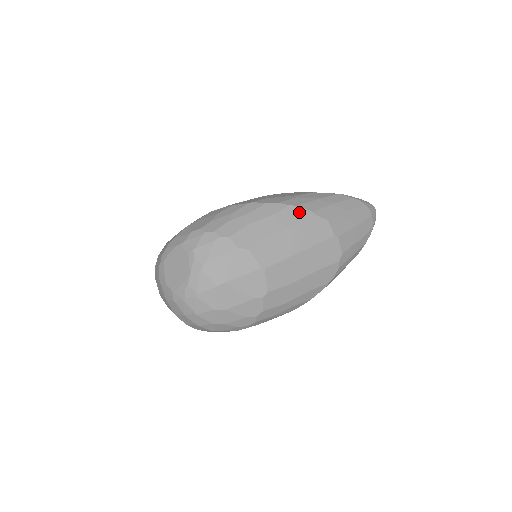
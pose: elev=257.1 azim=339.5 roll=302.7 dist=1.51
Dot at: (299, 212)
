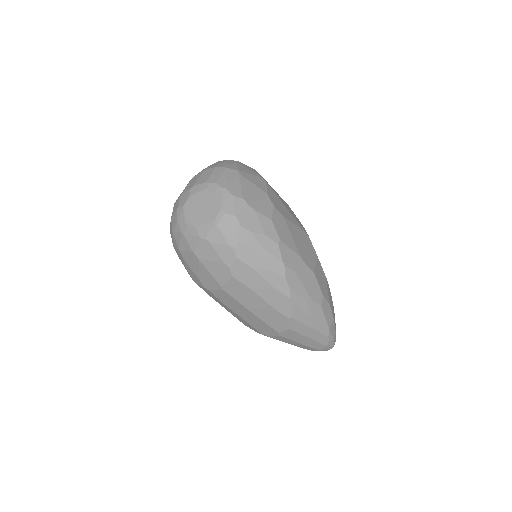
Dot at: (286, 307)
